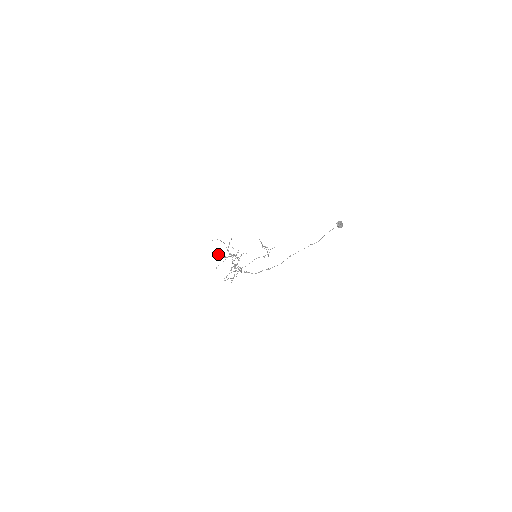
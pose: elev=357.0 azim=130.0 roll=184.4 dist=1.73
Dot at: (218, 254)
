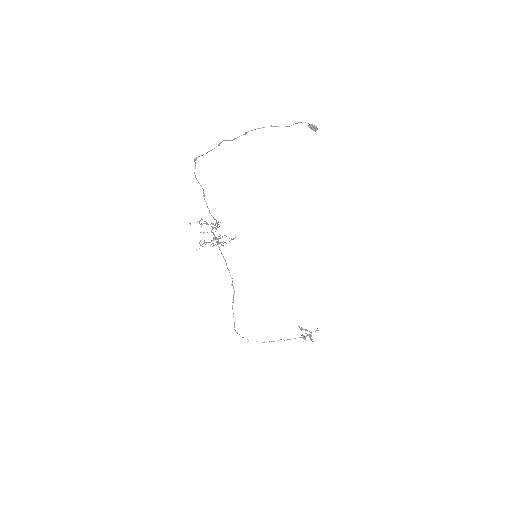
Dot at: (200, 241)
